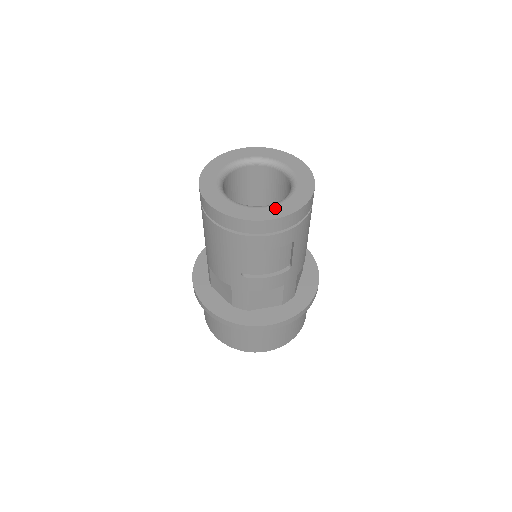
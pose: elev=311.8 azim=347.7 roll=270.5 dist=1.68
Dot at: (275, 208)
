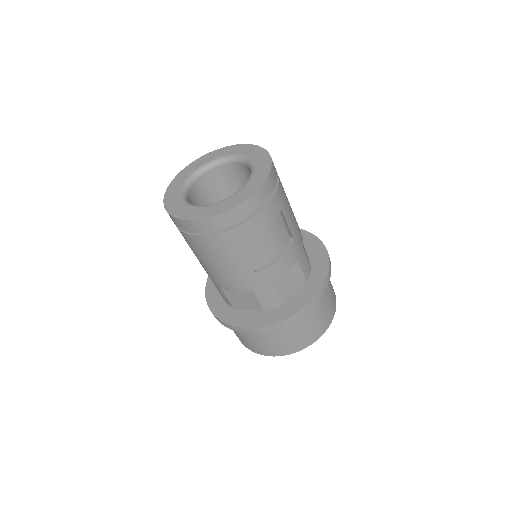
Dot at: (247, 187)
